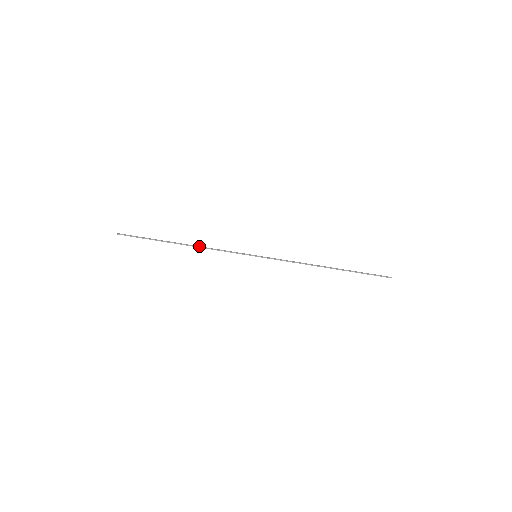
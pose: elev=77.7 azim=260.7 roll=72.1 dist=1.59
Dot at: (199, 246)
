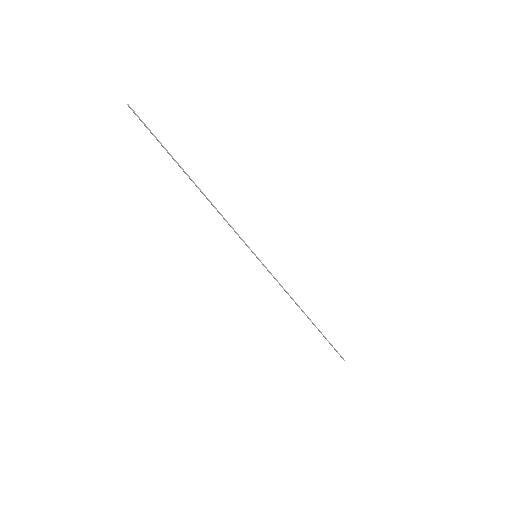
Dot at: (210, 201)
